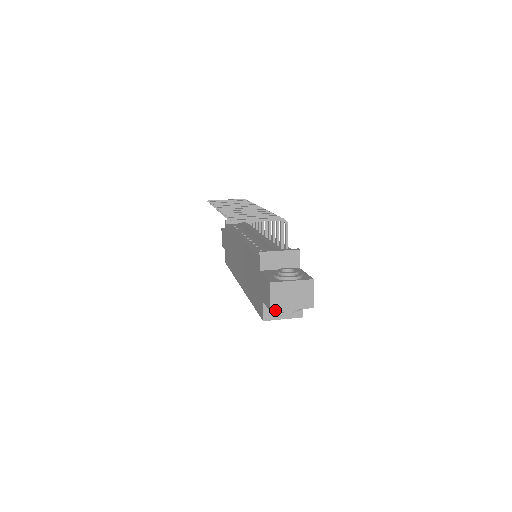
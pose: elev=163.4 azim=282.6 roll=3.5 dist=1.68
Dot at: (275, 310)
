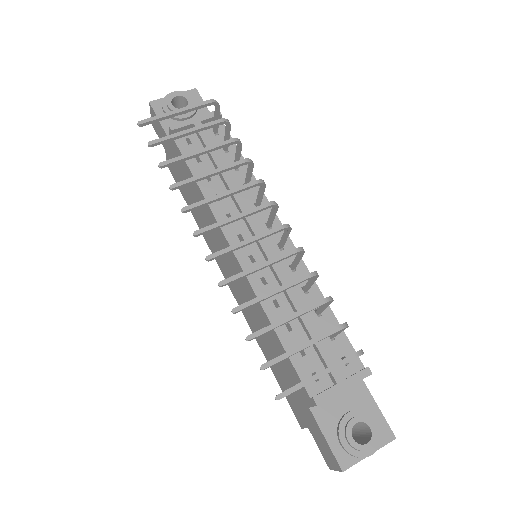
Dot at: occluded
